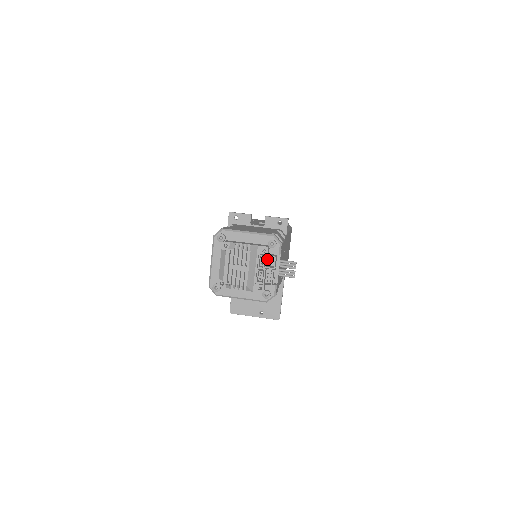
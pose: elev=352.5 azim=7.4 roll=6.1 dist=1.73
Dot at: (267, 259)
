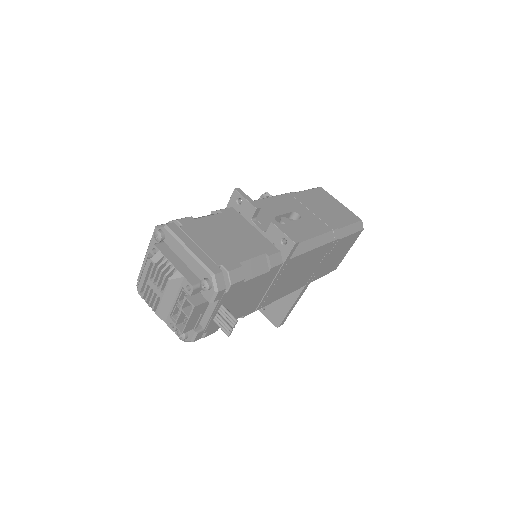
Dot at: occluded
